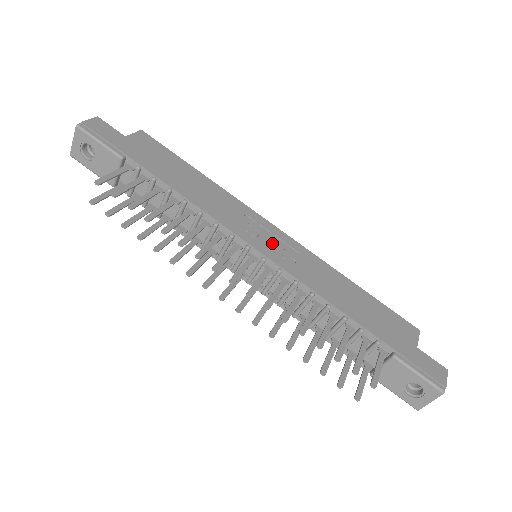
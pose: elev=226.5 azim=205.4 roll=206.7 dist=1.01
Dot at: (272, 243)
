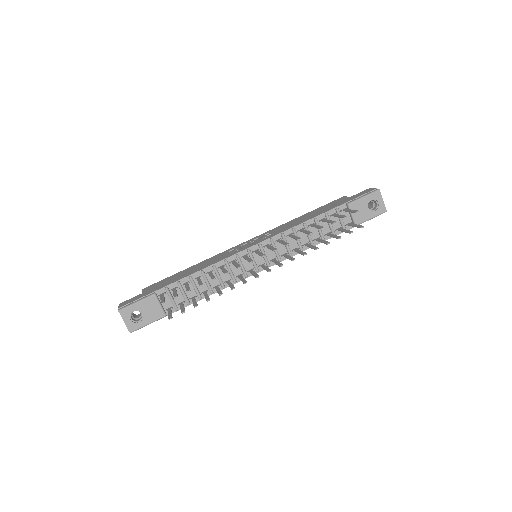
Dot at: (253, 242)
